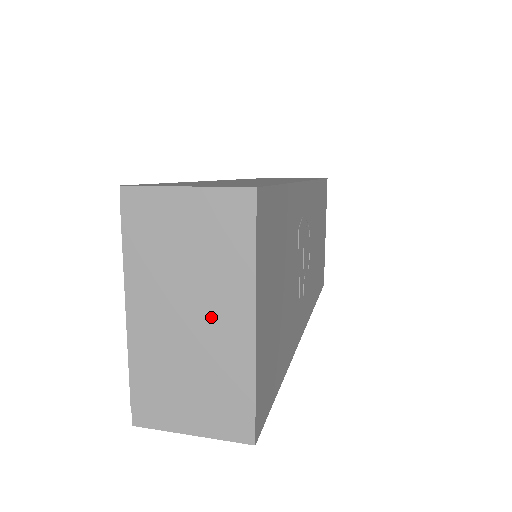
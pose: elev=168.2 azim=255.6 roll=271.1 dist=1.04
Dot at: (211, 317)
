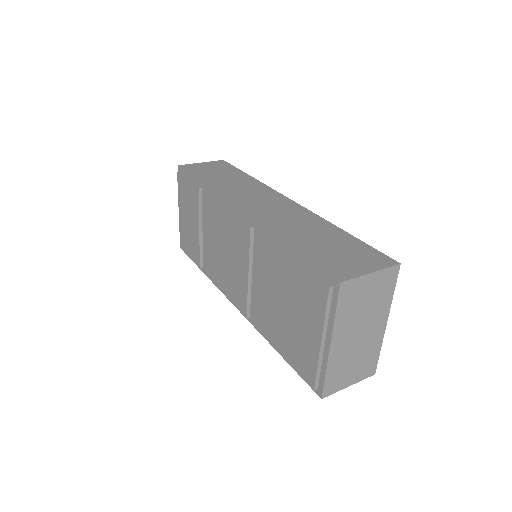
Dot at: (370, 329)
